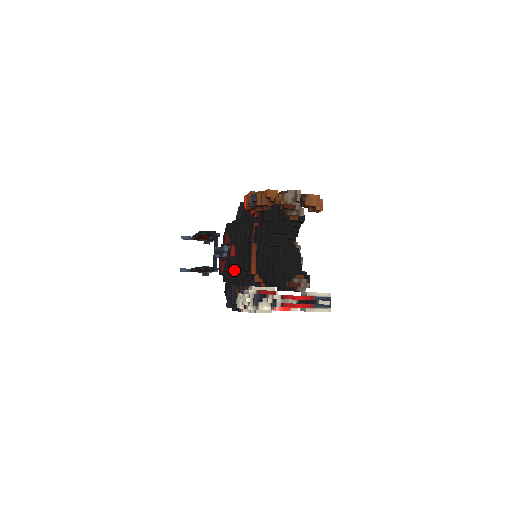
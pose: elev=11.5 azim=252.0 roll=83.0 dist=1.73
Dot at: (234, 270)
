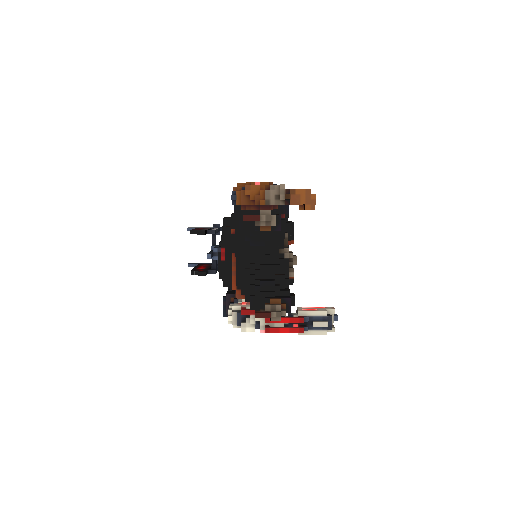
Dot at: occluded
